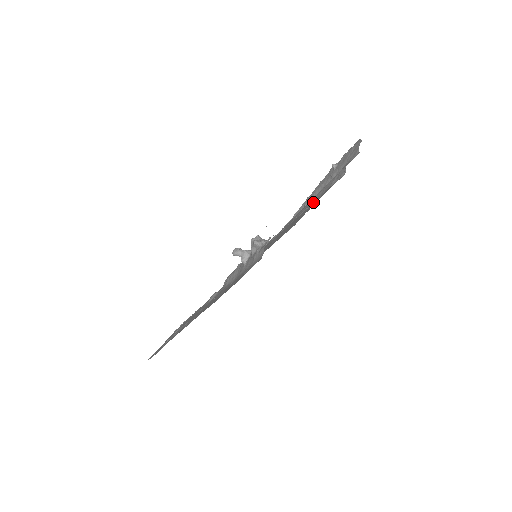
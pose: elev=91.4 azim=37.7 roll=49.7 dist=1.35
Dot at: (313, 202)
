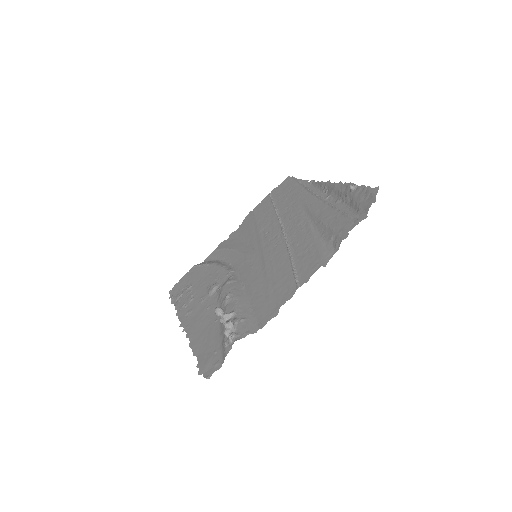
Dot at: (295, 278)
